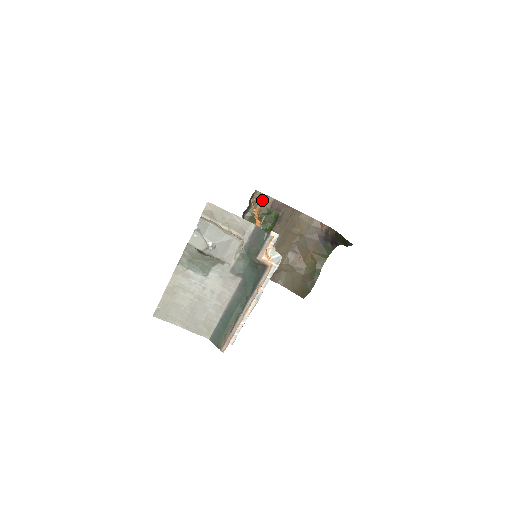
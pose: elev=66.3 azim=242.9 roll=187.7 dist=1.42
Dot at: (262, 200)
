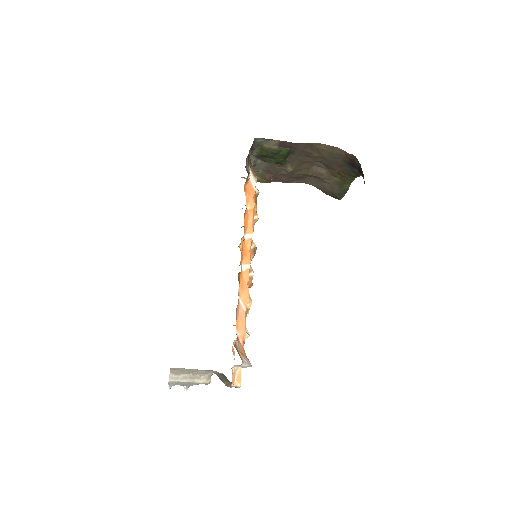
Dot at: (266, 143)
